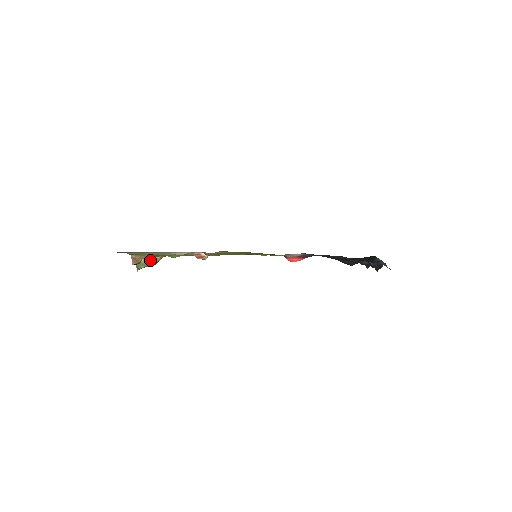
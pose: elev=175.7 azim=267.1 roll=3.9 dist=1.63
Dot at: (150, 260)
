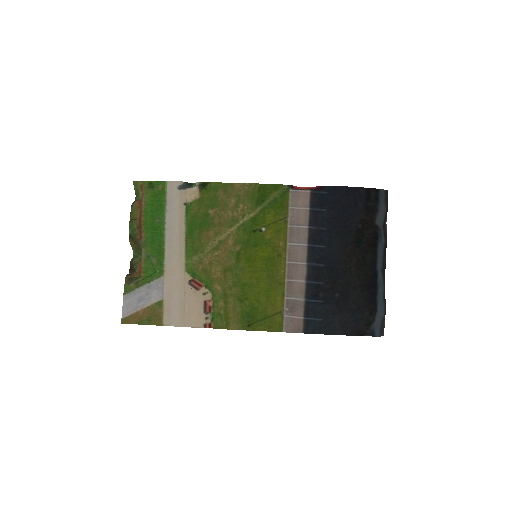
Dot at: (141, 252)
